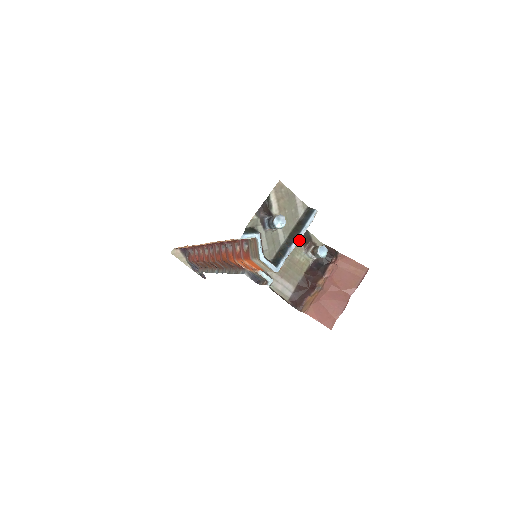
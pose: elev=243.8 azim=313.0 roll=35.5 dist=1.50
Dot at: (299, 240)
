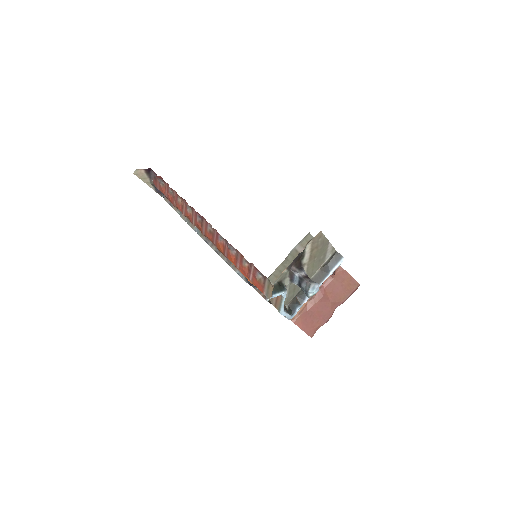
Dot at: occluded
